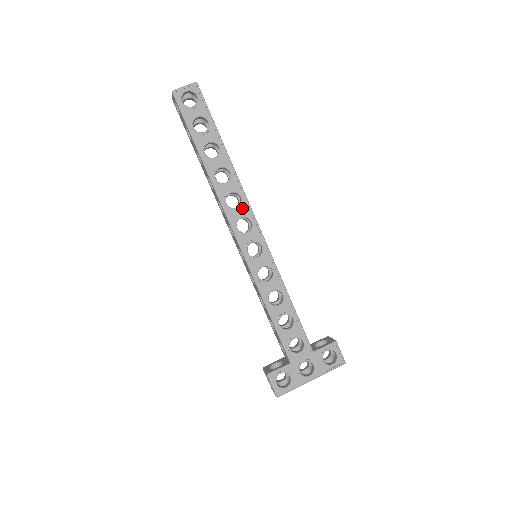
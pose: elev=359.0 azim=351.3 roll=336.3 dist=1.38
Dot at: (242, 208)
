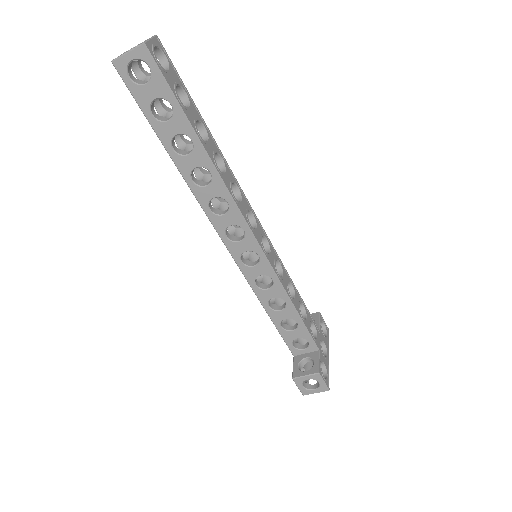
Dot at: (243, 200)
